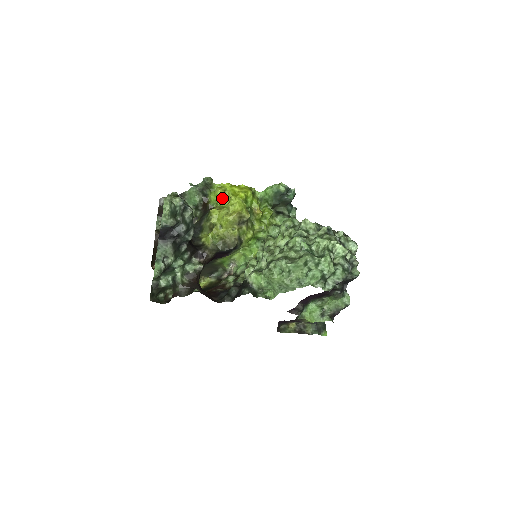
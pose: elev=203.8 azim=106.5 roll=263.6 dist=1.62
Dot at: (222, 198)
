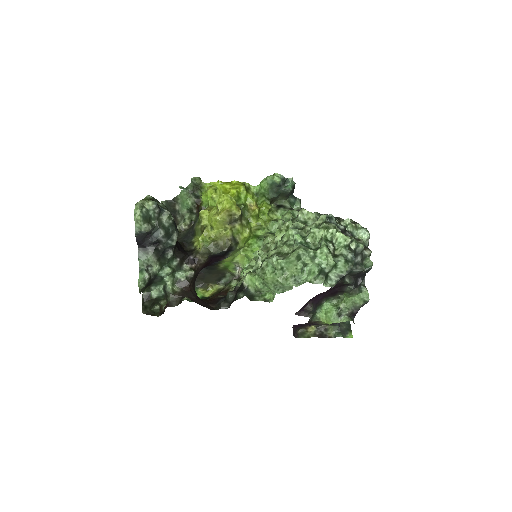
Dot at: (213, 197)
